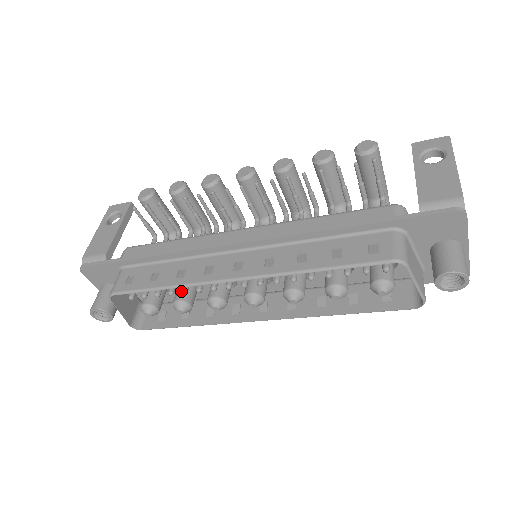
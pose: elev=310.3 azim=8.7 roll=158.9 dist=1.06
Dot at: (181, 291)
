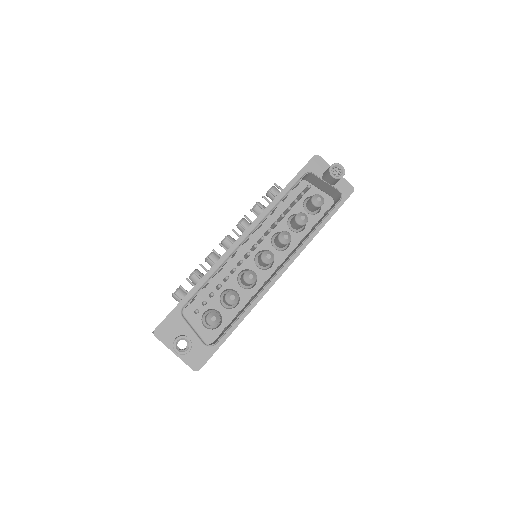
Dot at: occluded
